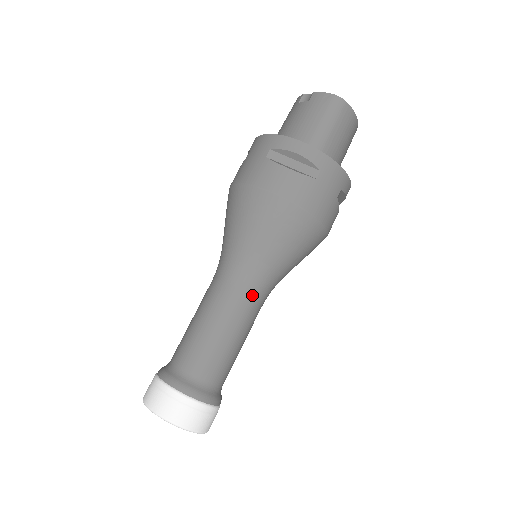
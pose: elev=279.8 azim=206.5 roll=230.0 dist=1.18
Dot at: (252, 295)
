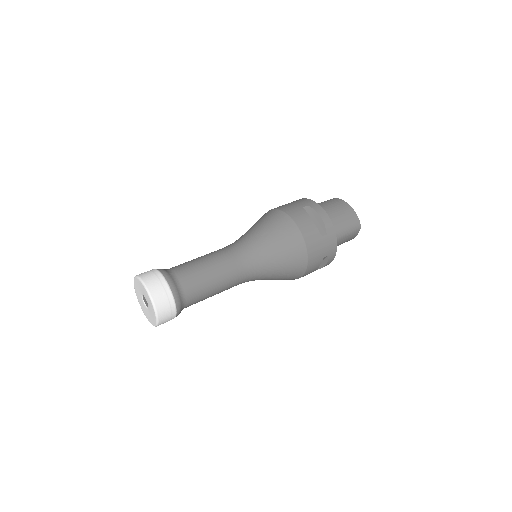
Dot at: (229, 247)
